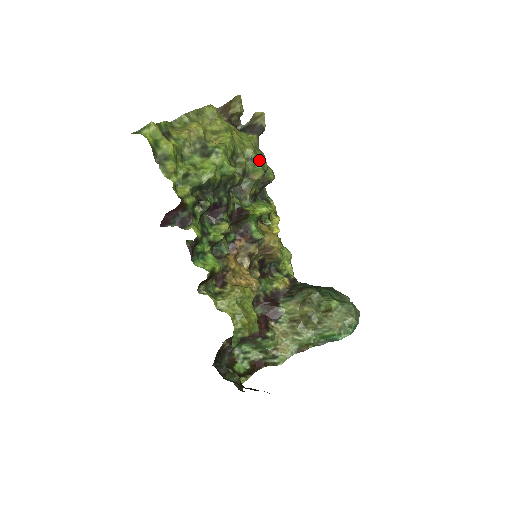
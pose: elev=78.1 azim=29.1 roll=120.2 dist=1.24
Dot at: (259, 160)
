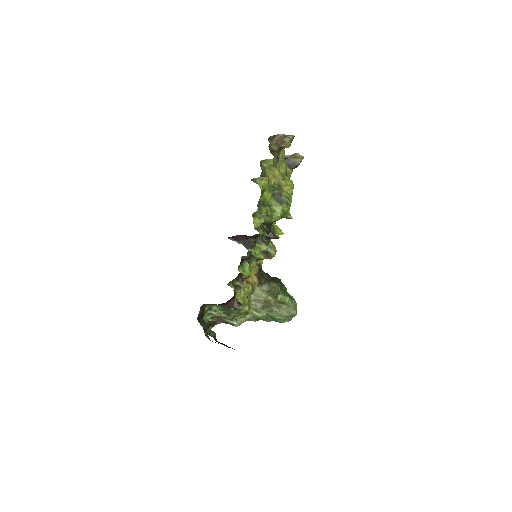
Dot at: occluded
